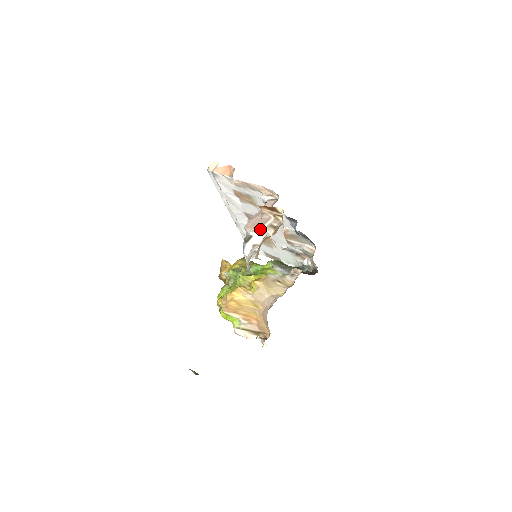
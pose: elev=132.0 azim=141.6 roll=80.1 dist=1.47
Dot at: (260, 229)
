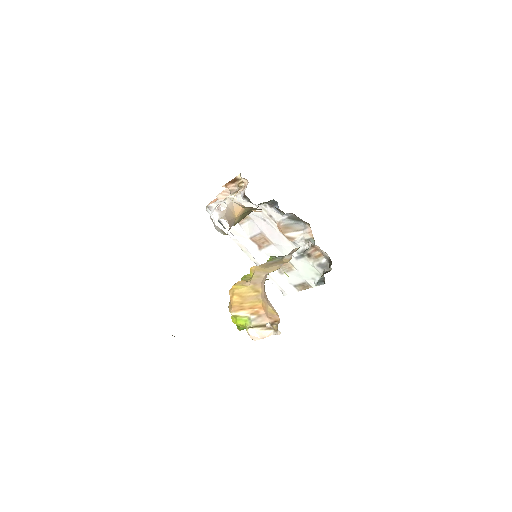
Dot at: (225, 198)
